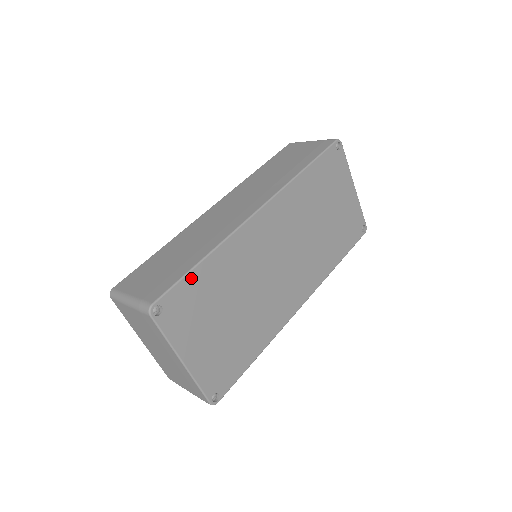
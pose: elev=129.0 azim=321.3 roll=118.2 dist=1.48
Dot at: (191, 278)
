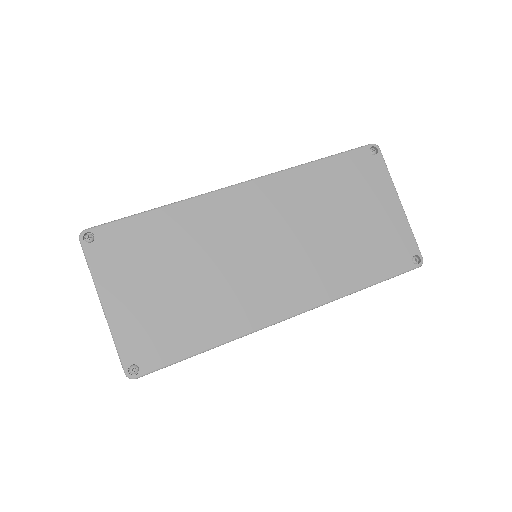
Dot at: (136, 221)
